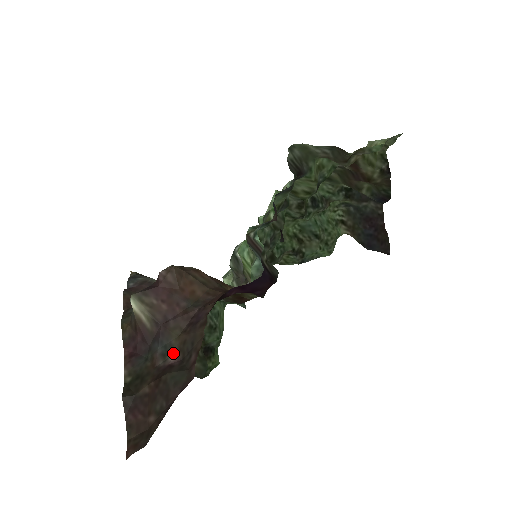
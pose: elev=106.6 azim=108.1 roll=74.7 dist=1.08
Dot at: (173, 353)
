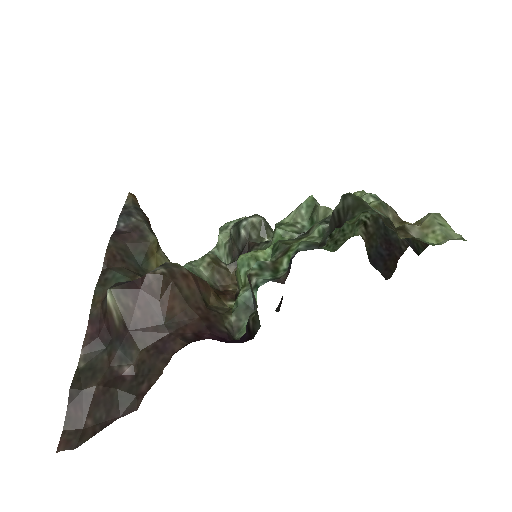
Dot at: (130, 363)
